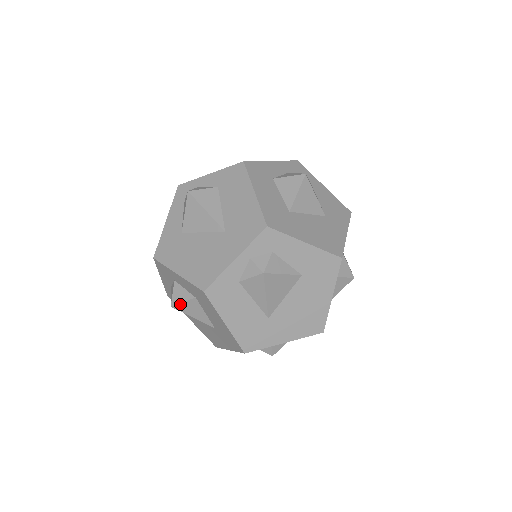
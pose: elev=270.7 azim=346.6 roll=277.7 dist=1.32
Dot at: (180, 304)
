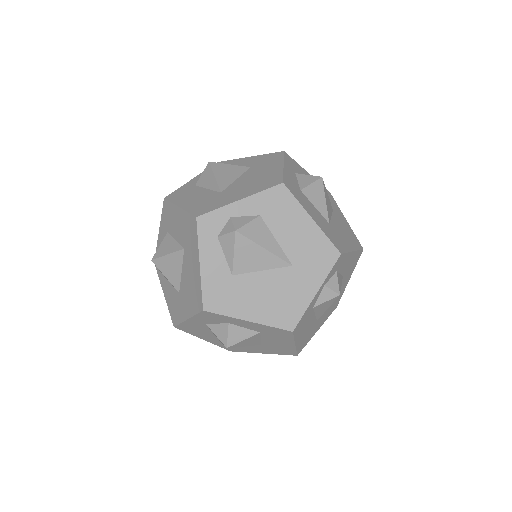
Dot at: (239, 343)
